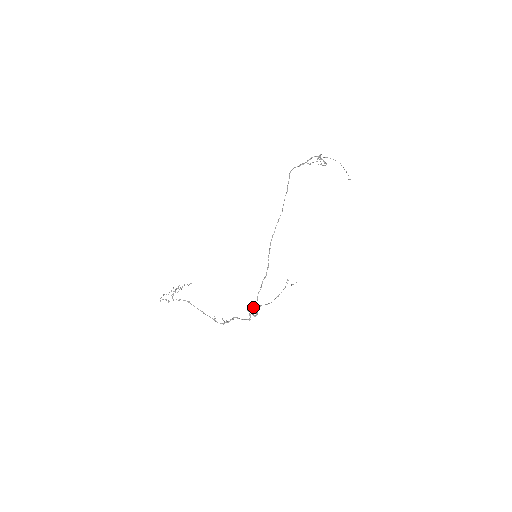
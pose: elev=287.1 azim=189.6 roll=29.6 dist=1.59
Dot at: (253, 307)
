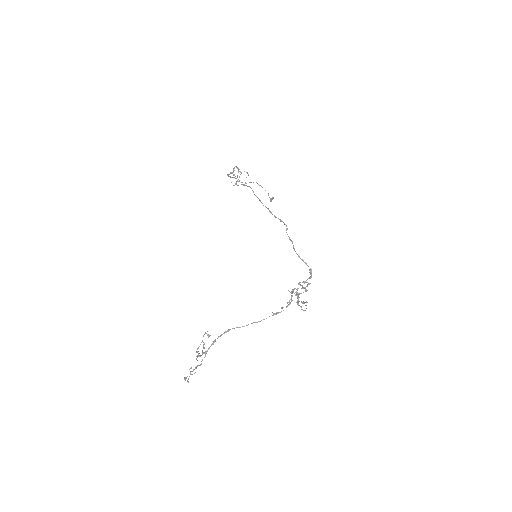
Dot at: occluded
